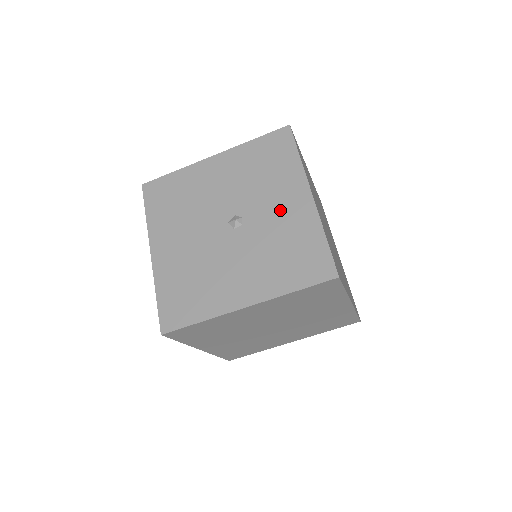
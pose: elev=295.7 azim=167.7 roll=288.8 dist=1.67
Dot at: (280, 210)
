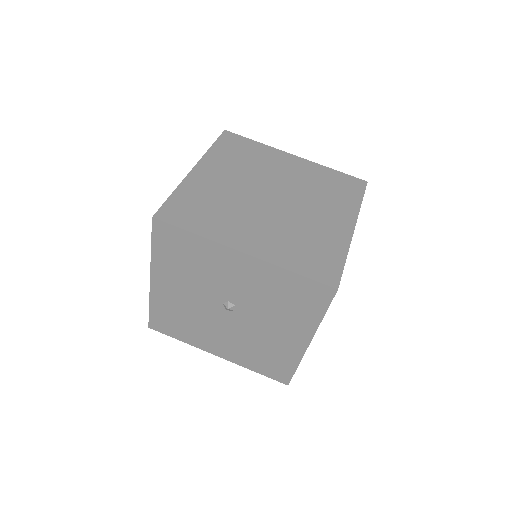
Dot at: (241, 279)
